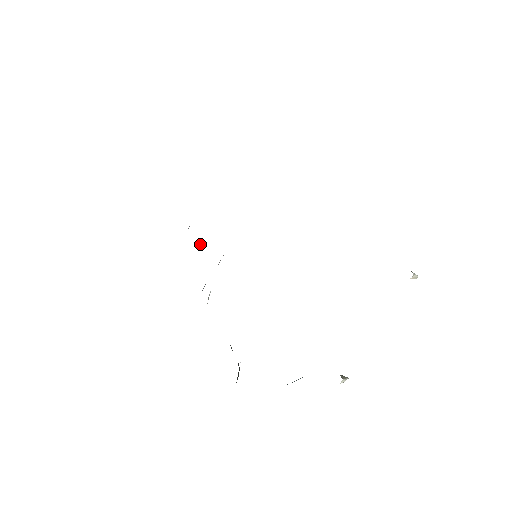
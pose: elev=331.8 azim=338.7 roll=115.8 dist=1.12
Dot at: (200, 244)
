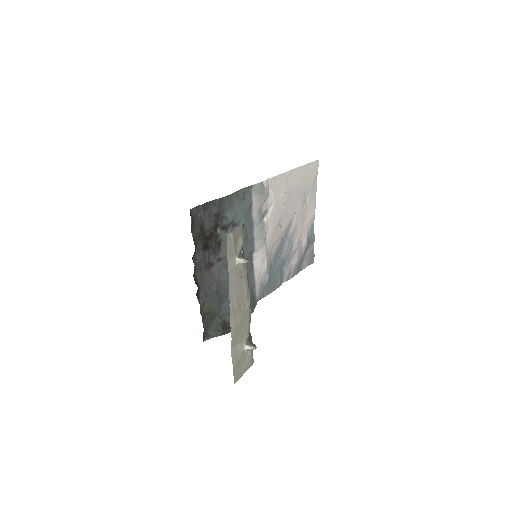
Dot at: (283, 253)
